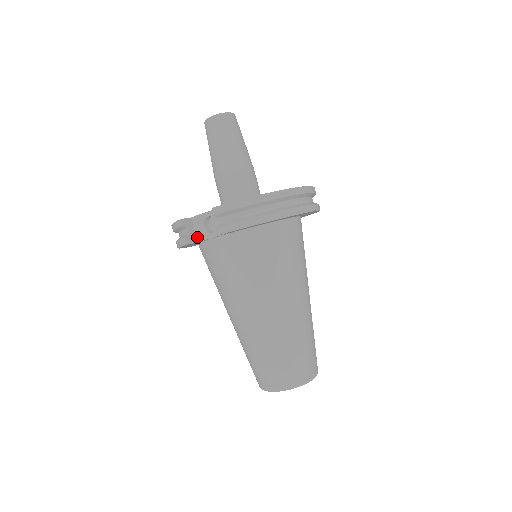
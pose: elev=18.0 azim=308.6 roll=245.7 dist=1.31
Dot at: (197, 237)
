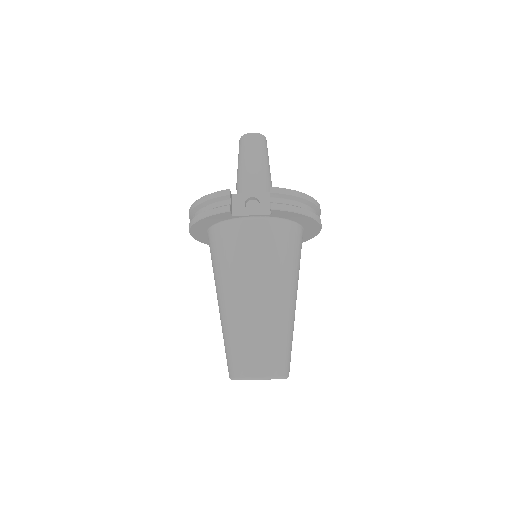
Dot at: (233, 212)
